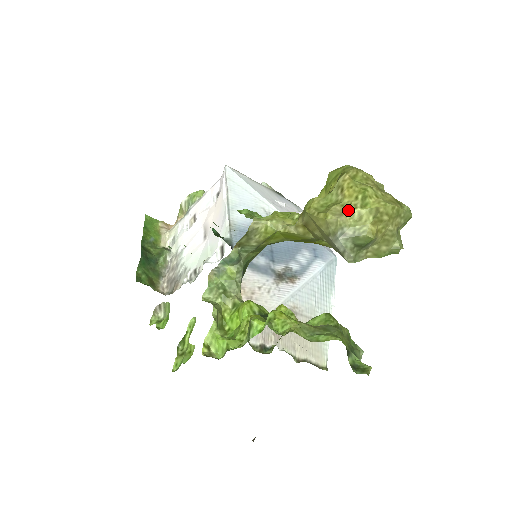
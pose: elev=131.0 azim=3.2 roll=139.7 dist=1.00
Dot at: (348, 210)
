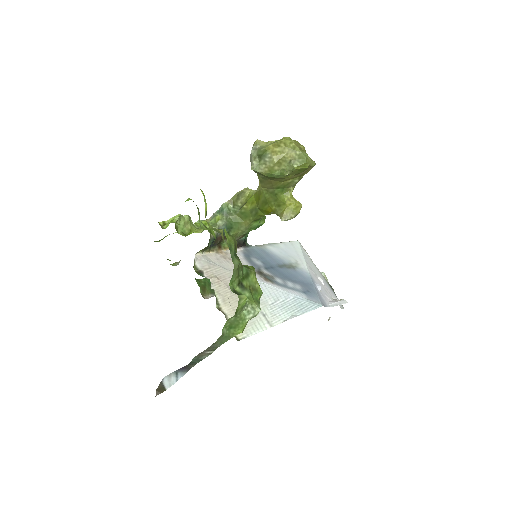
Dot at: (268, 141)
